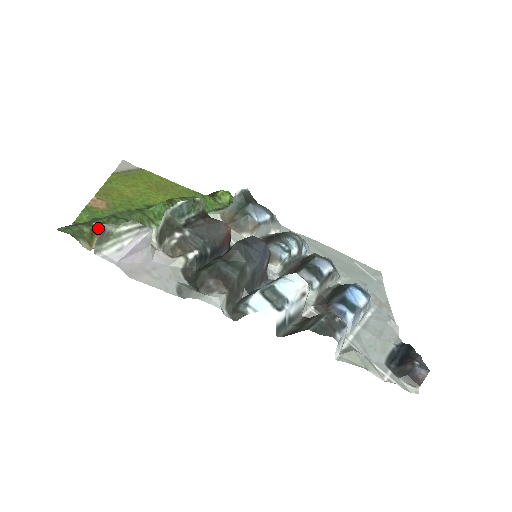
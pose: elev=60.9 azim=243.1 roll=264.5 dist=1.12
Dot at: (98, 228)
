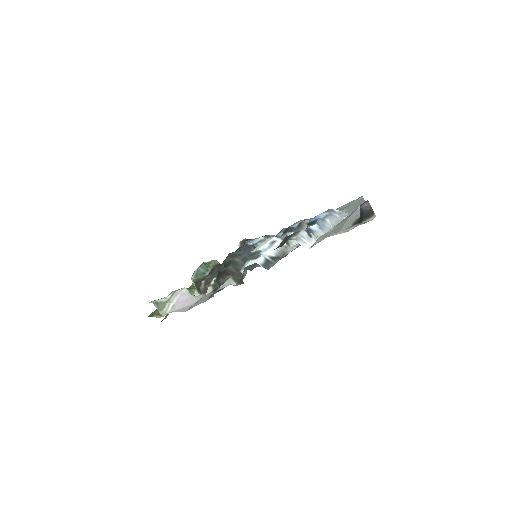
Dot at: occluded
